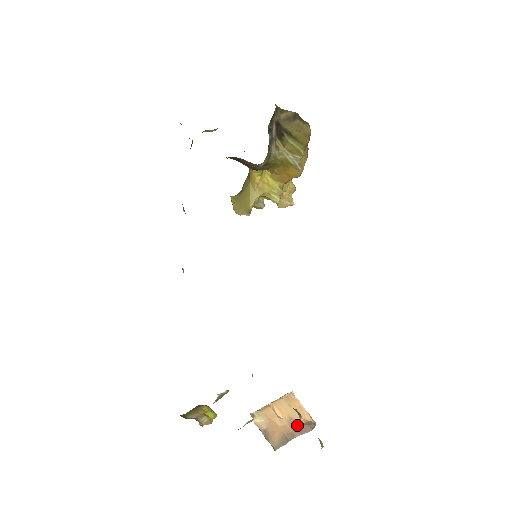
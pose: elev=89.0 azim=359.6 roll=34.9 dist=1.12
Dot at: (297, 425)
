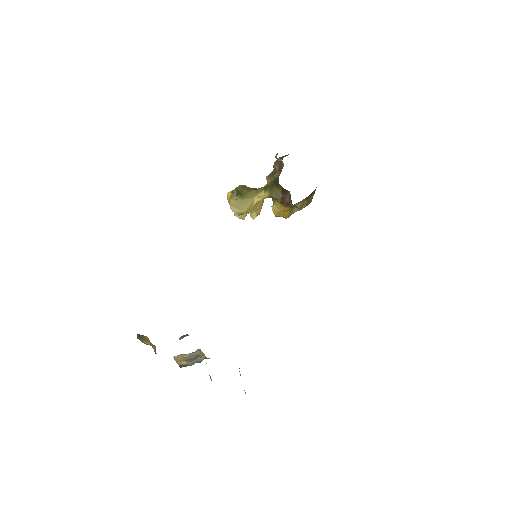
Dot at: occluded
